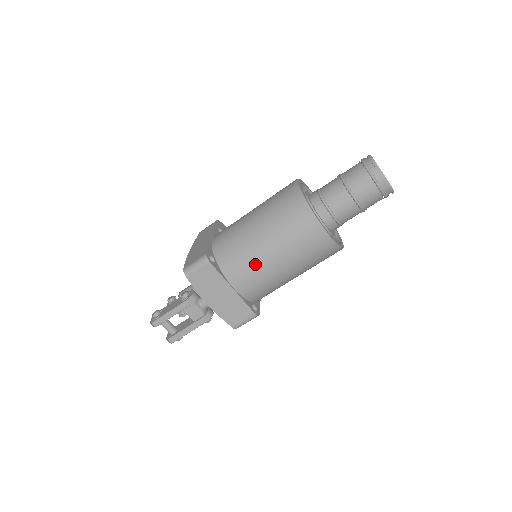
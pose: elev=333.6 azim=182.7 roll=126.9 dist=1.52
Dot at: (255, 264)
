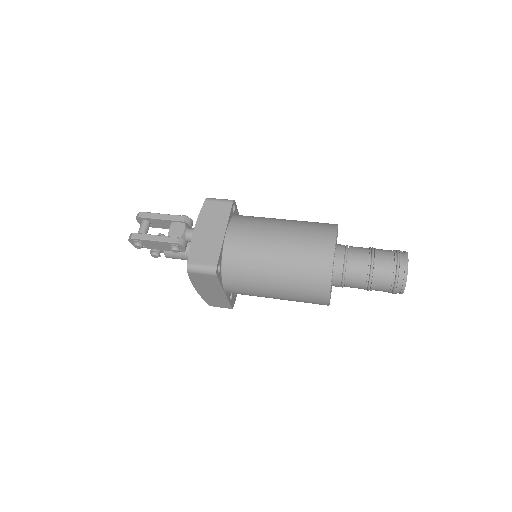
Dot at: (260, 231)
